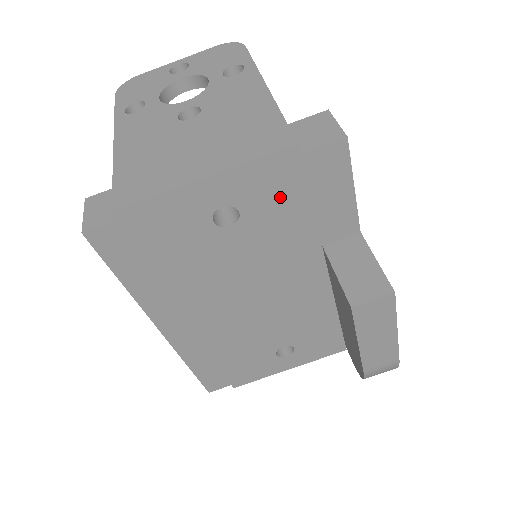
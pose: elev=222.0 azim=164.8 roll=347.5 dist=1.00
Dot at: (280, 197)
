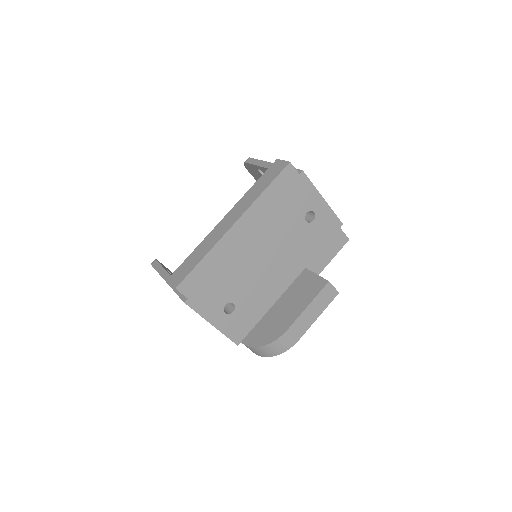
Dot at: (323, 232)
